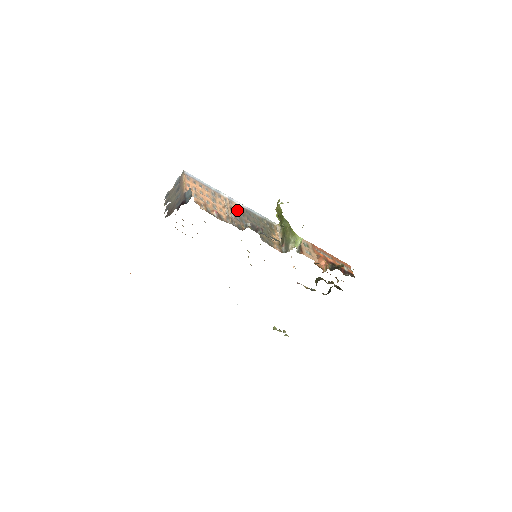
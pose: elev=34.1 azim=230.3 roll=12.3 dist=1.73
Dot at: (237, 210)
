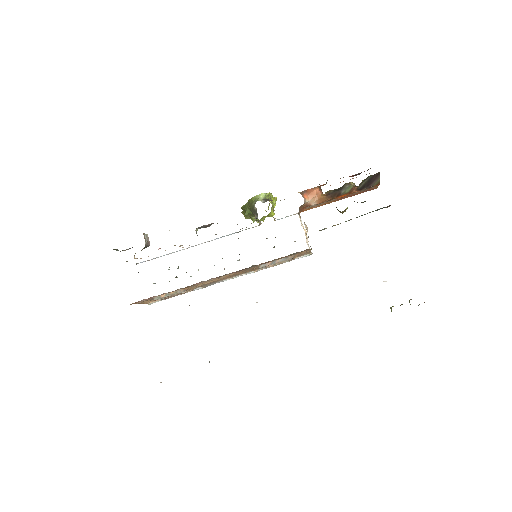
Dot at: occluded
